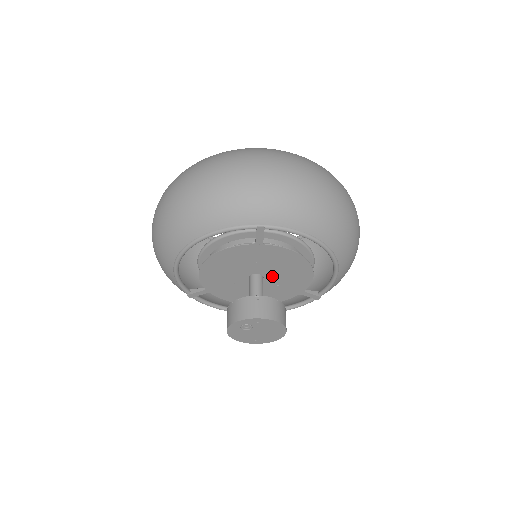
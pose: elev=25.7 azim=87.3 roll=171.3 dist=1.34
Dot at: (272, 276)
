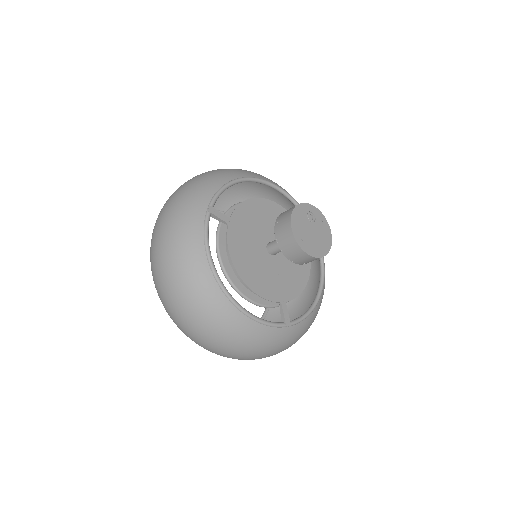
Dot at: (281, 259)
